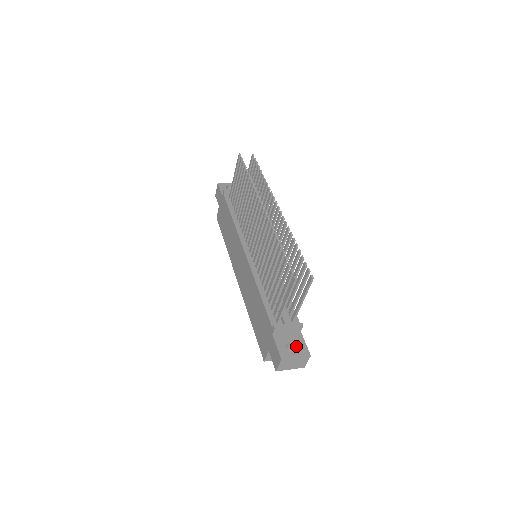
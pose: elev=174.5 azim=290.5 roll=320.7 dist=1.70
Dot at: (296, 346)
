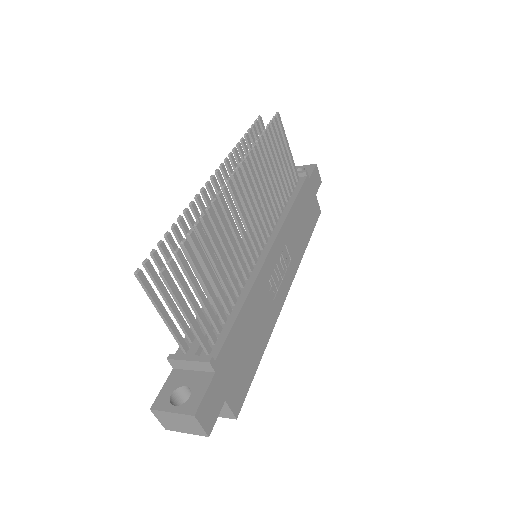
Dot at: (192, 394)
